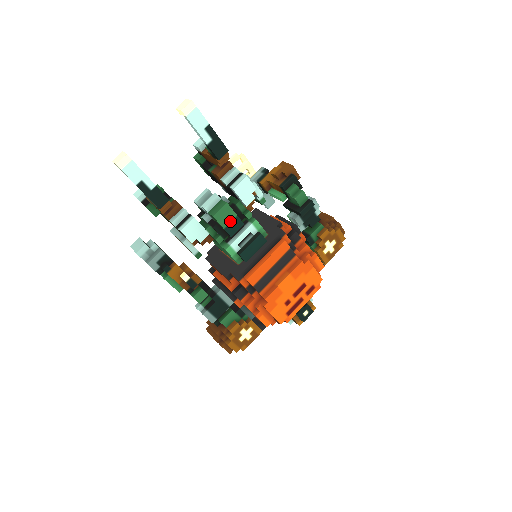
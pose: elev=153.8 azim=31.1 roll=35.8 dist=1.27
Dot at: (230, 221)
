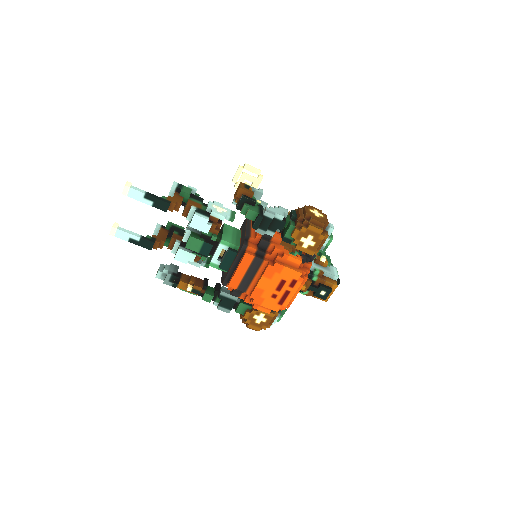
Dot at: (200, 247)
